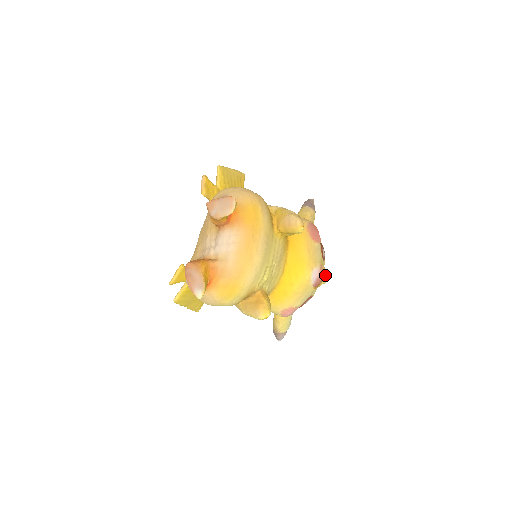
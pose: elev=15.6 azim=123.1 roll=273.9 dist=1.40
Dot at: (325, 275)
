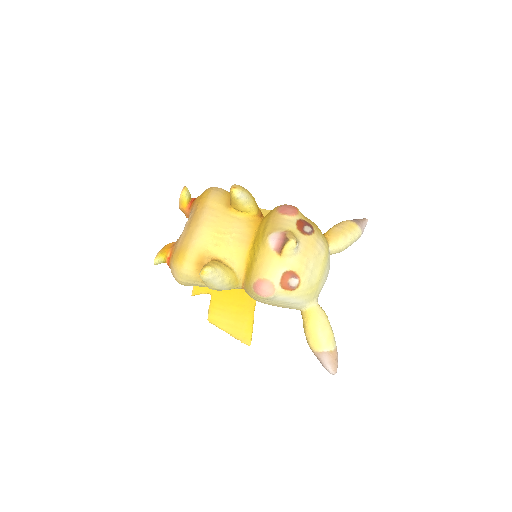
Dot at: (288, 238)
